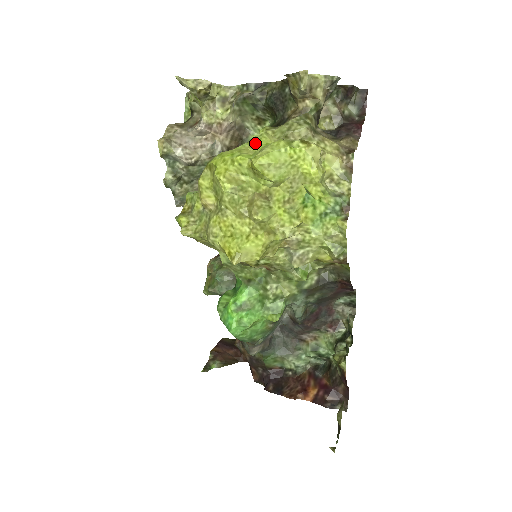
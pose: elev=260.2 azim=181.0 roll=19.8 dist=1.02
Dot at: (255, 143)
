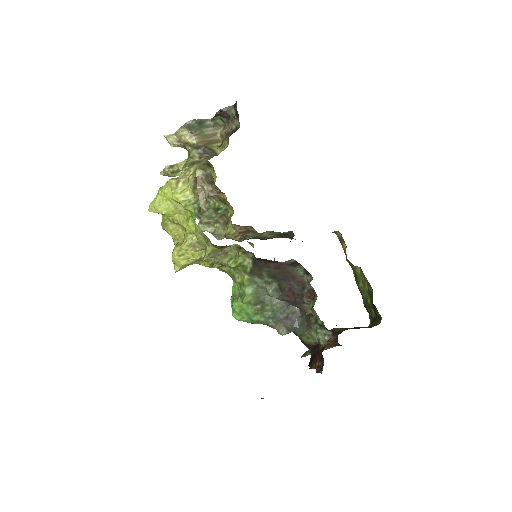
Dot at: occluded
